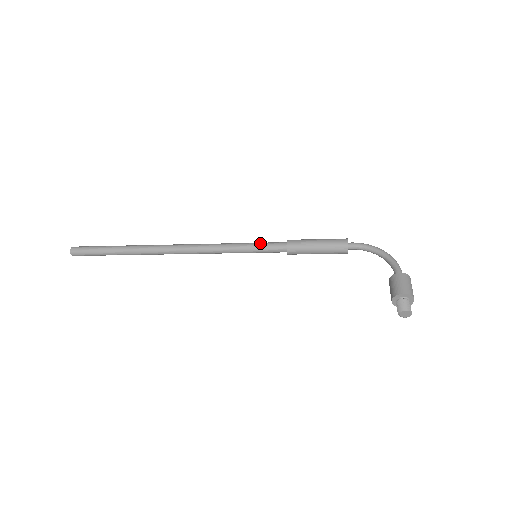
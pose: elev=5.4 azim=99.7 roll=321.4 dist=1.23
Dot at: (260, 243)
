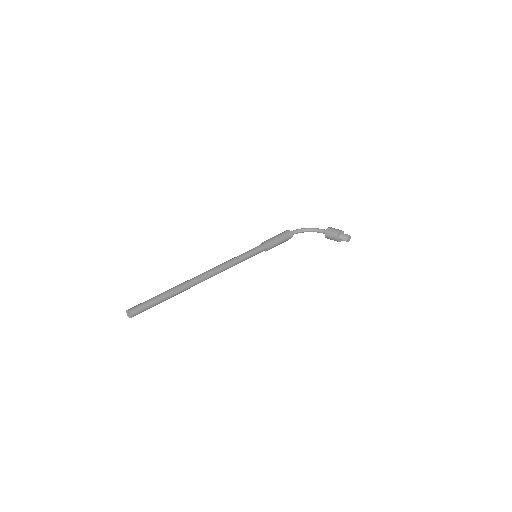
Dot at: (251, 249)
